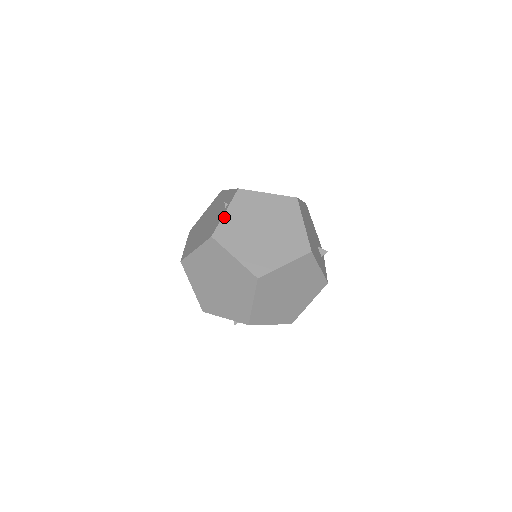
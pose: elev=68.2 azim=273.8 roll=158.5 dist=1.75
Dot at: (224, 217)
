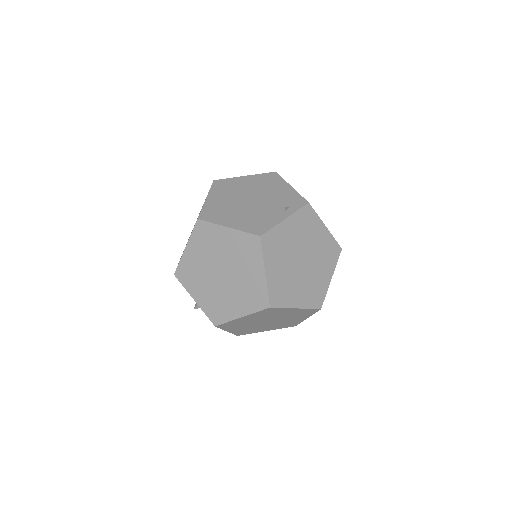
Dot at: (282, 224)
